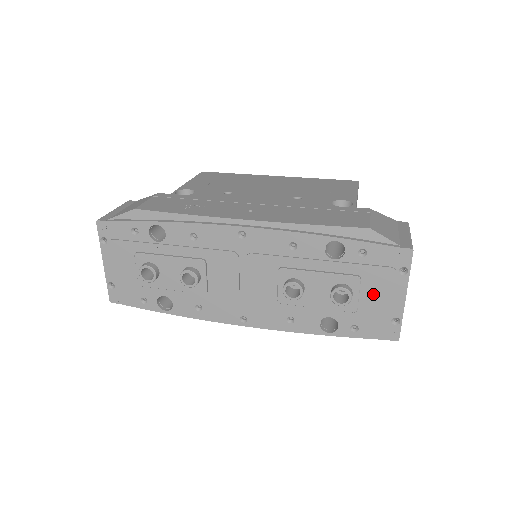
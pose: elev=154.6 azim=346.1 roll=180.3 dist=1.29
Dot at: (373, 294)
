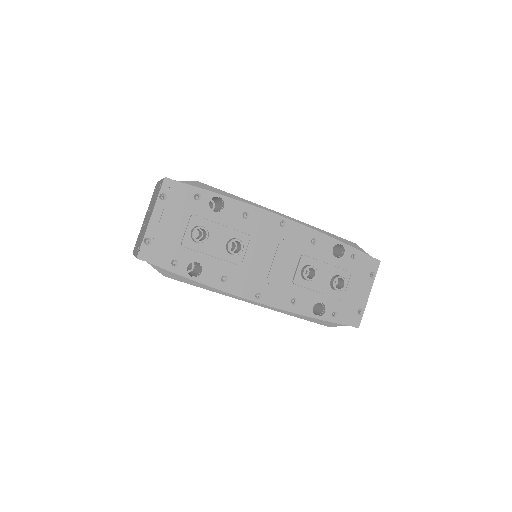
Dot at: (353, 288)
